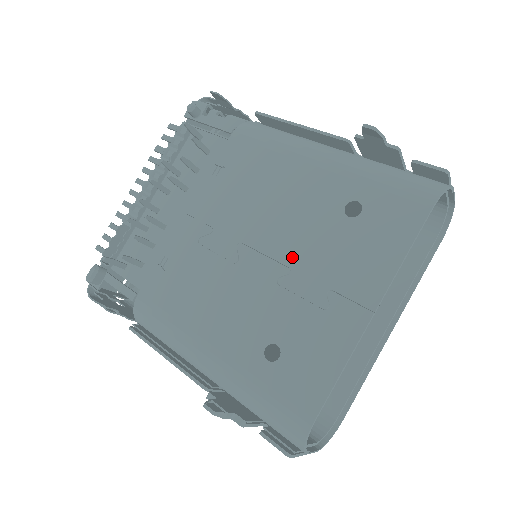
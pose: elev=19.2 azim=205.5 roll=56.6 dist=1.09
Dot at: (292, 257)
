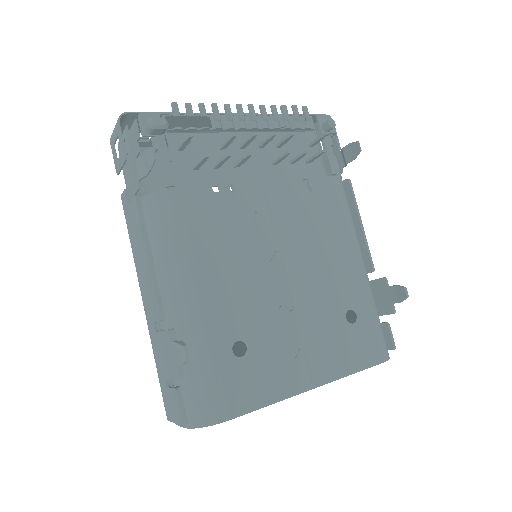
Dot at: (301, 302)
